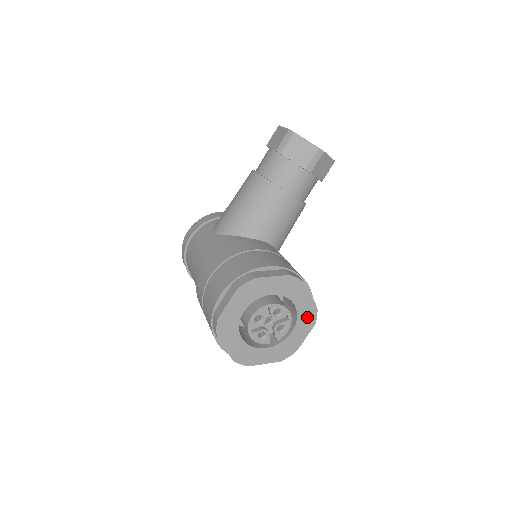
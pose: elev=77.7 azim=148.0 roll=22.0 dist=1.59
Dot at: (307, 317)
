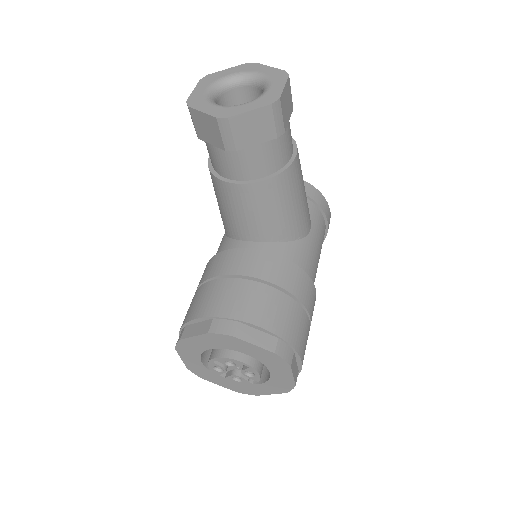
Dot at: (273, 361)
